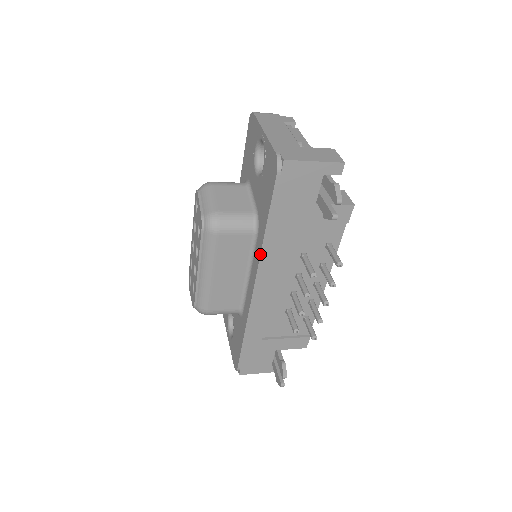
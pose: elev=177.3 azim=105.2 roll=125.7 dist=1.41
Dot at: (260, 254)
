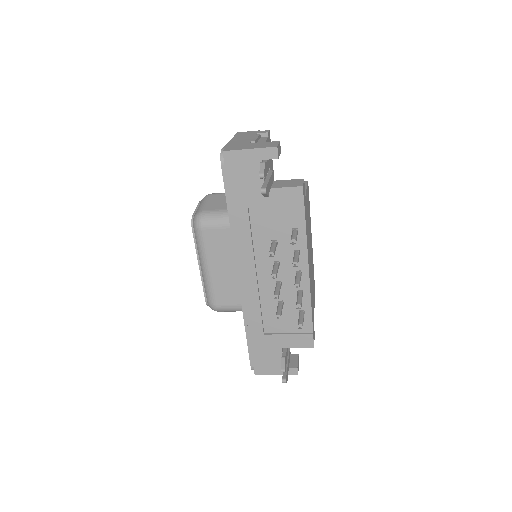
Dot at: (232, 241)
